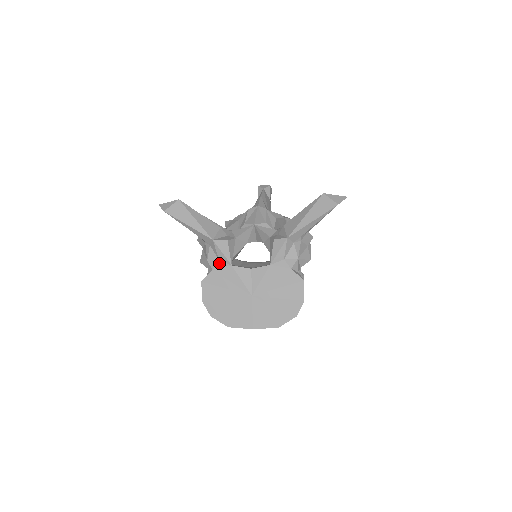
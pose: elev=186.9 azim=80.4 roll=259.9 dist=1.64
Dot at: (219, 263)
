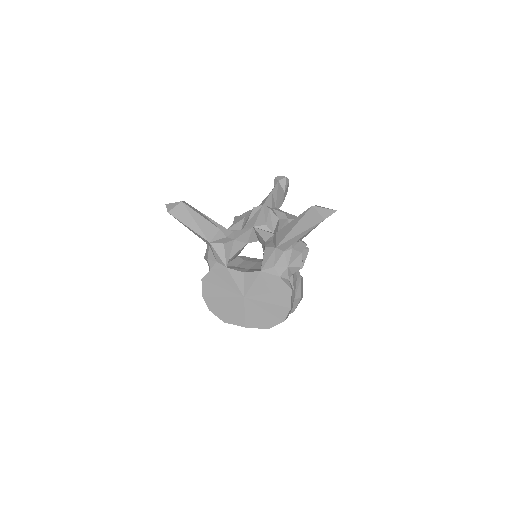
Dot at: (216, 264)
